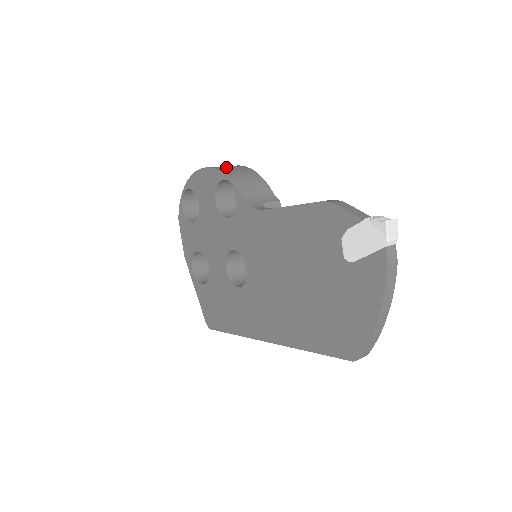
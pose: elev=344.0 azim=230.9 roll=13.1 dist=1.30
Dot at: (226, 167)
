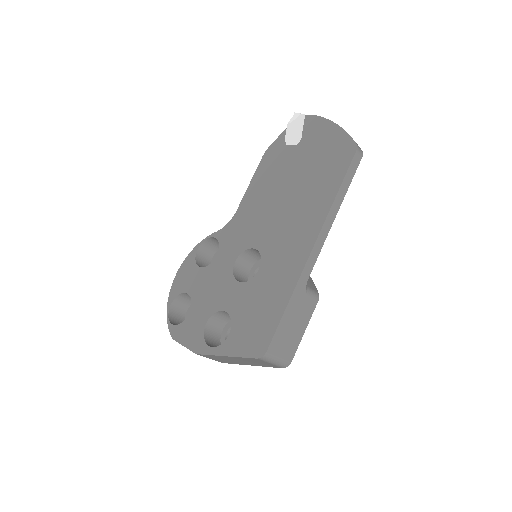
Dot at: occluded
